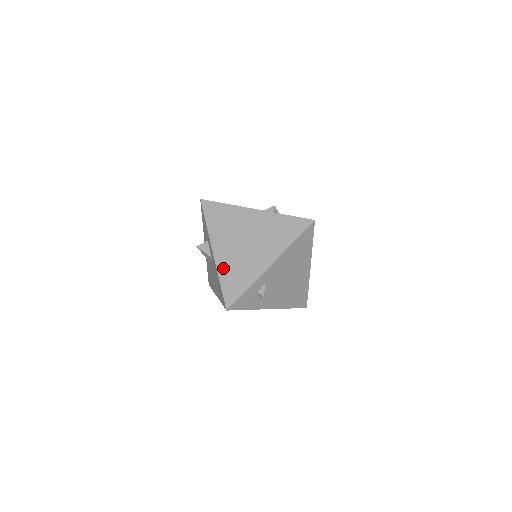
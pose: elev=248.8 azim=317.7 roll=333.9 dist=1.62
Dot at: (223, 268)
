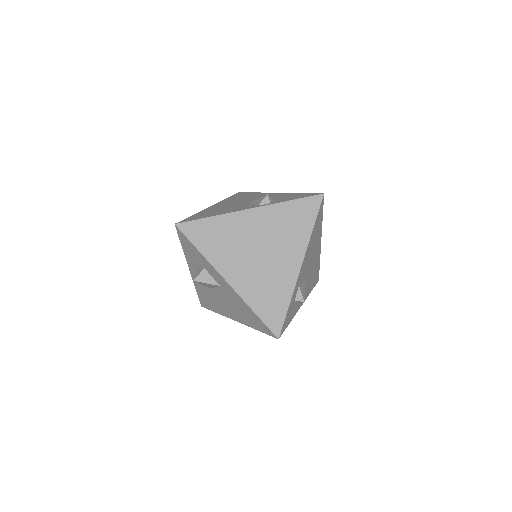
Dot at: (249, 294)
